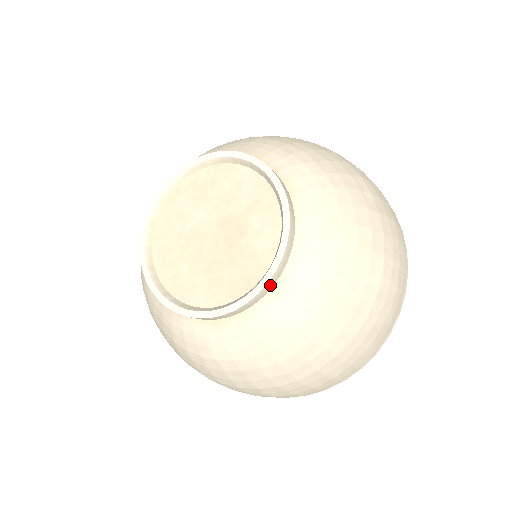
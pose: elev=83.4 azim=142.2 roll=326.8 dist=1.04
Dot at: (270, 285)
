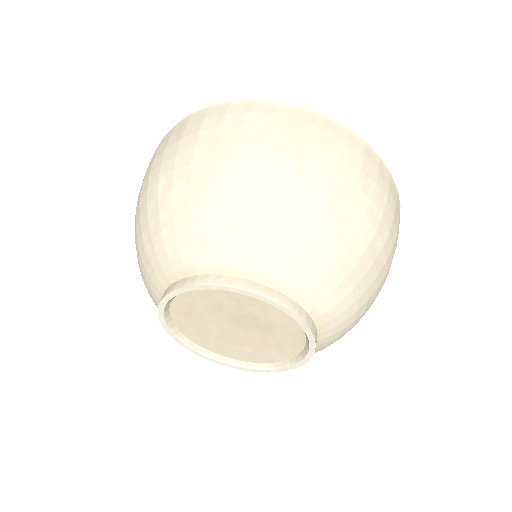
Dot at: (315, 332)
